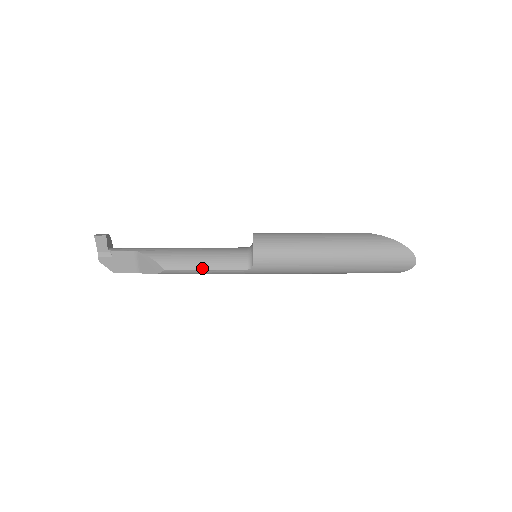
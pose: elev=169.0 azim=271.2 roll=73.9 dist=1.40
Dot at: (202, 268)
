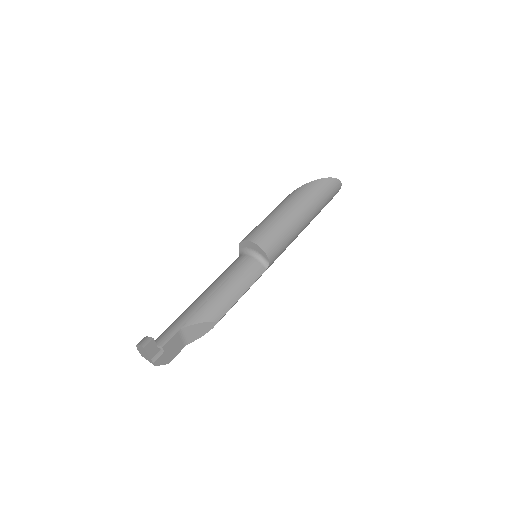
Dot at: (240, 296)
